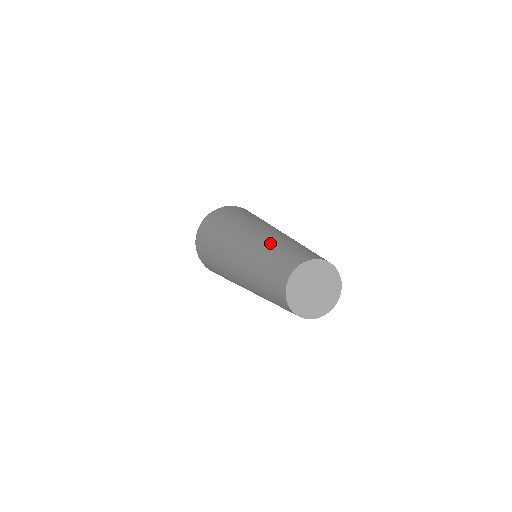
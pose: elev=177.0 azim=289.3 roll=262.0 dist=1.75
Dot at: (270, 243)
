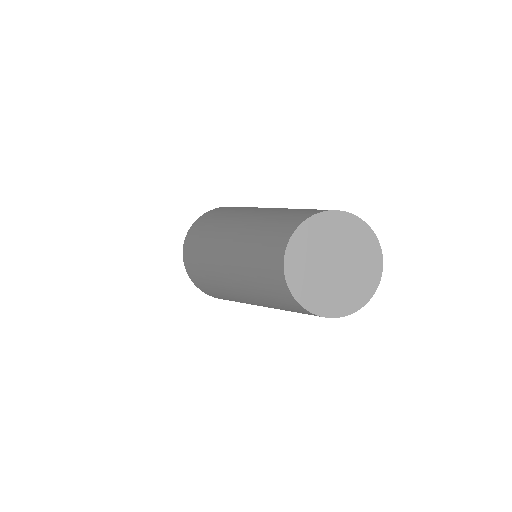
Dot at: (262, 215)
